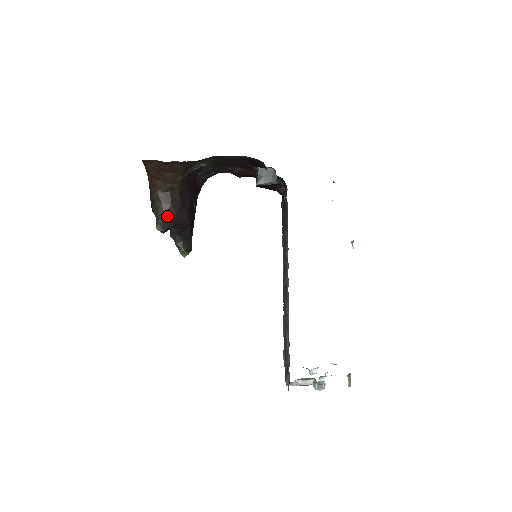
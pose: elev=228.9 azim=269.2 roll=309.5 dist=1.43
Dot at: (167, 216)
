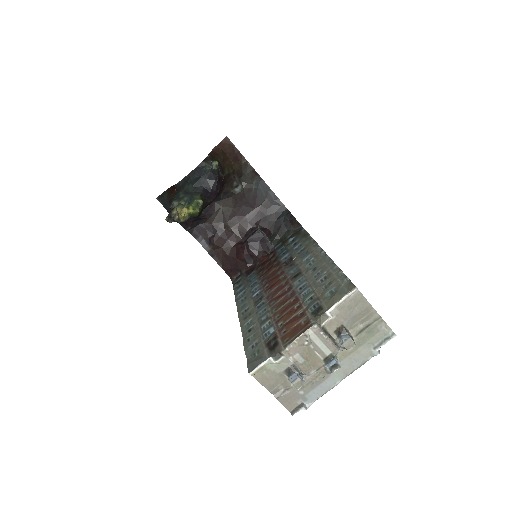
Dot at: (220, 168)
